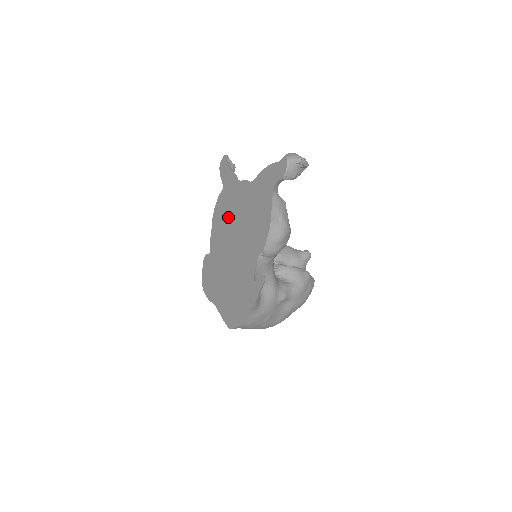
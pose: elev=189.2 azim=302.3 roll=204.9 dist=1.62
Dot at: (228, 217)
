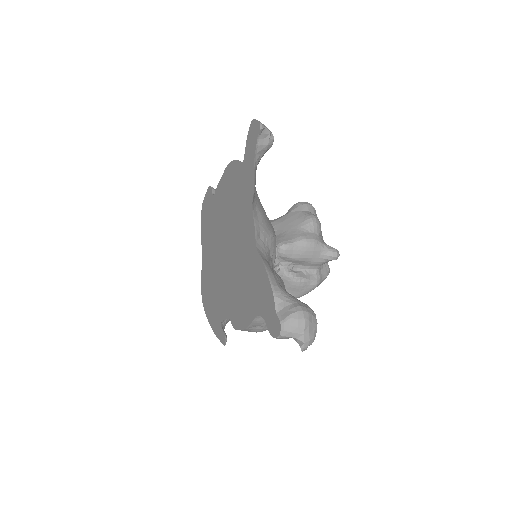
Dot at: (232, 213)
